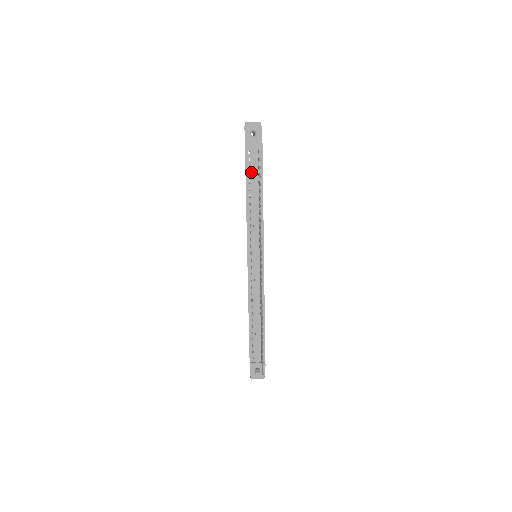
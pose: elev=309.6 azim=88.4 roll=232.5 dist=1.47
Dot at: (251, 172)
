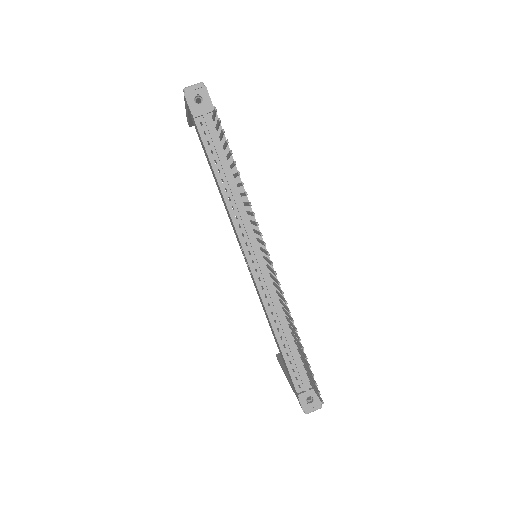
Dot at: (213, 148)
